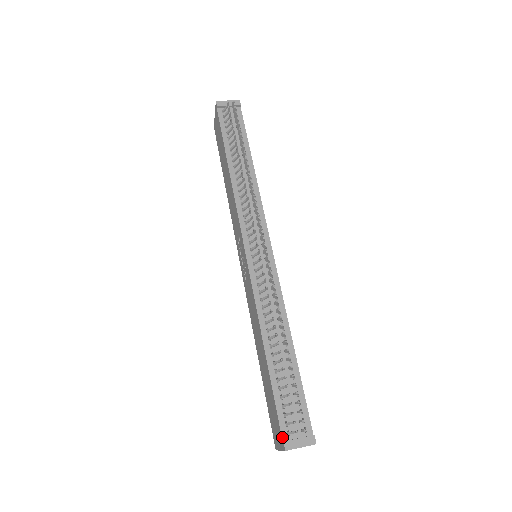
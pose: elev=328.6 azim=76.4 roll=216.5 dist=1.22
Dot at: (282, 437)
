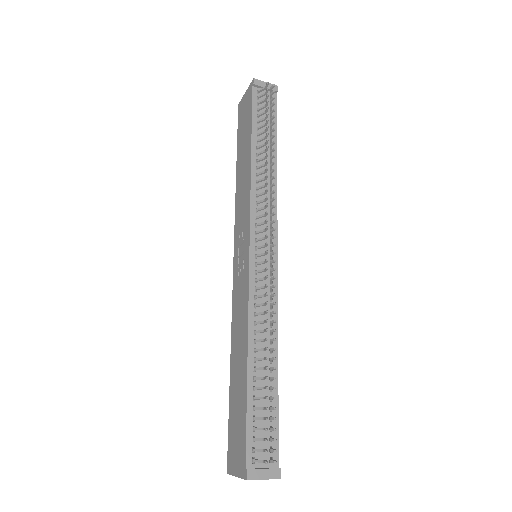
Dot at: (246, 463)
